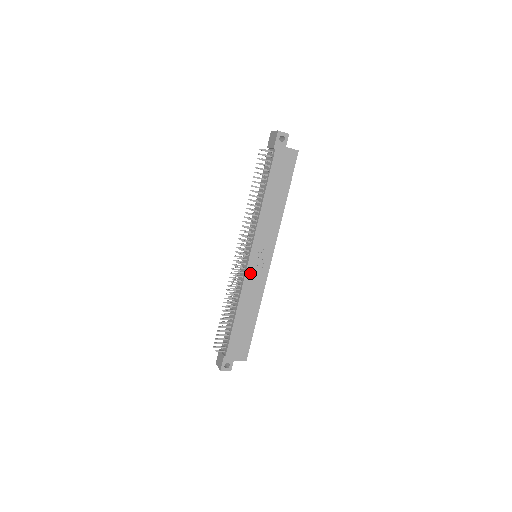
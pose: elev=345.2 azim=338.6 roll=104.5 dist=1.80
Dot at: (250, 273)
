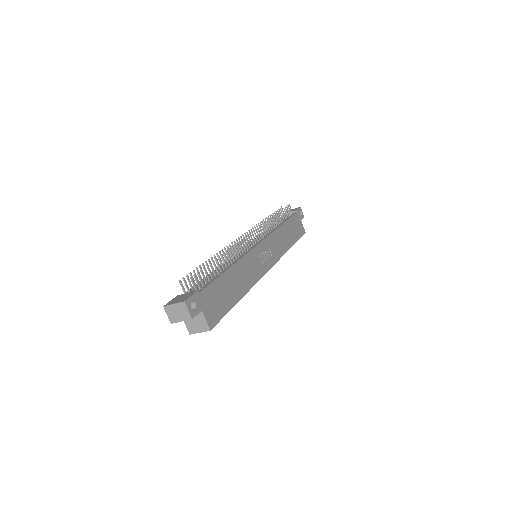
Dot at: (255, 254)
